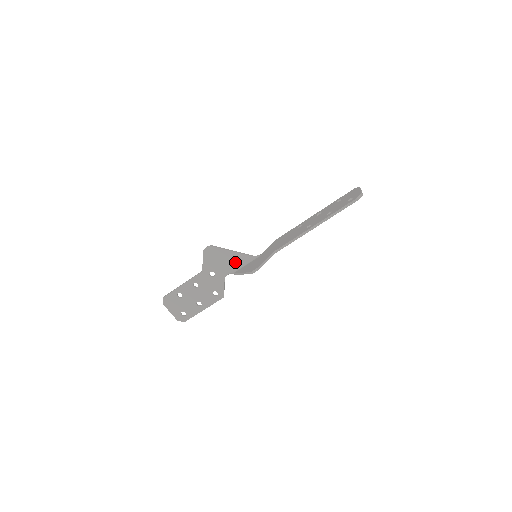
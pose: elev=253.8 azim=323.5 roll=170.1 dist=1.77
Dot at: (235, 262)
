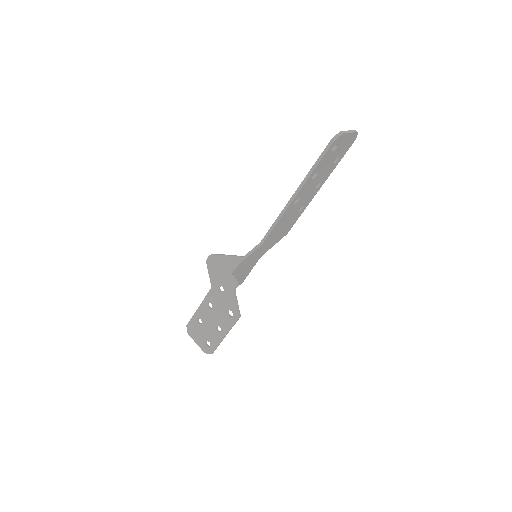
Dot at: occluded
